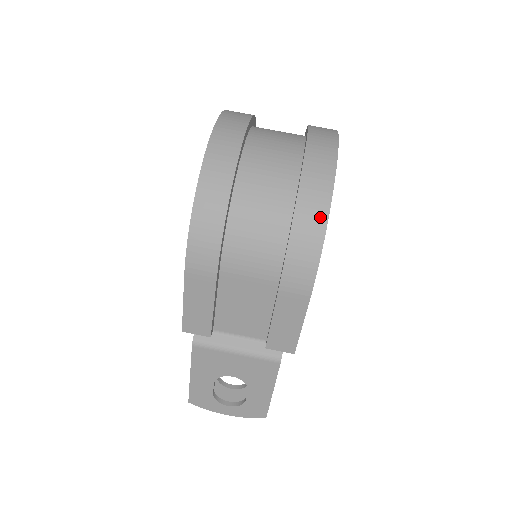
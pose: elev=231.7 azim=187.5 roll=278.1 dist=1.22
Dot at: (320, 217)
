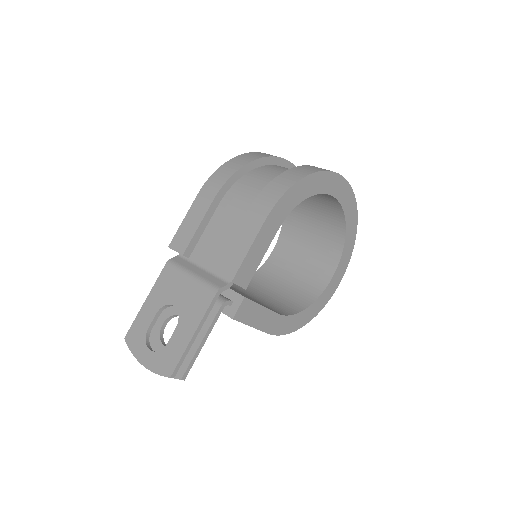
Dot at: (302, 174)
